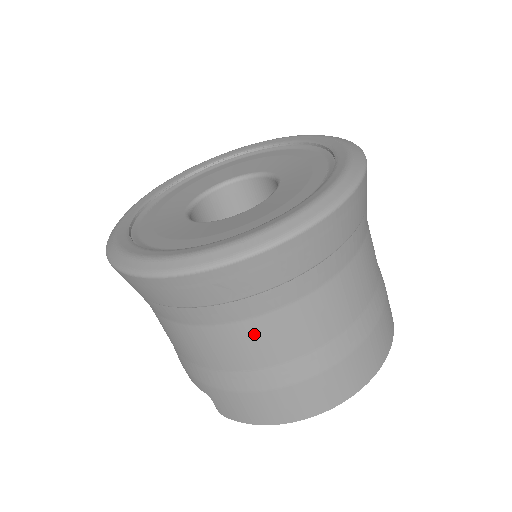
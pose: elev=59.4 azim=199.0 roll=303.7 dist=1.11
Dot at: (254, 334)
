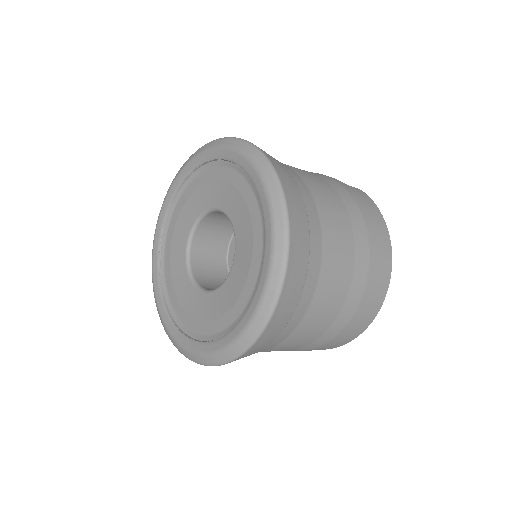
Dot at: (293, 341)
